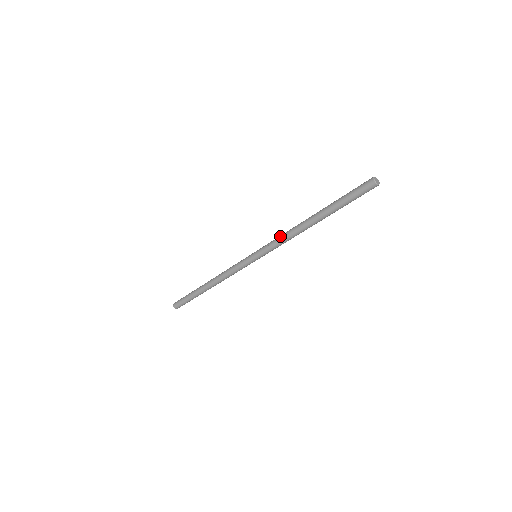
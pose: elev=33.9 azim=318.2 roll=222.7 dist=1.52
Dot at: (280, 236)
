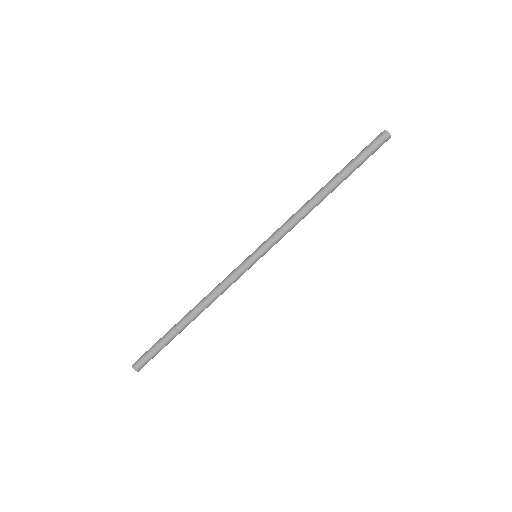
Dot at: (287, 220)
